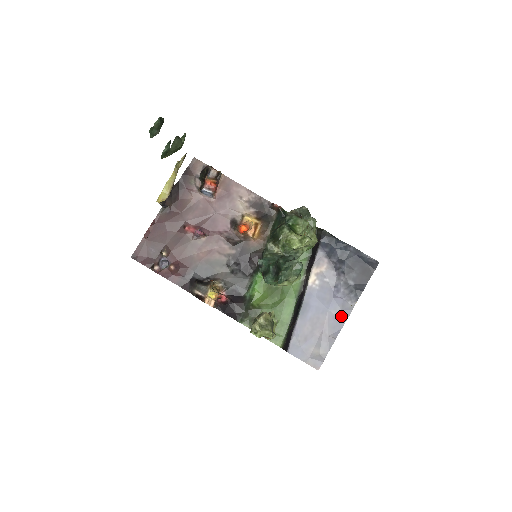
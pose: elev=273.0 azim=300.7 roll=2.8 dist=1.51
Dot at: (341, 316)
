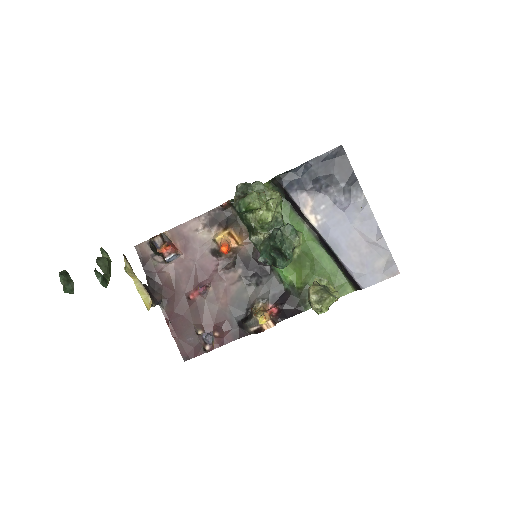
Dot at: (366, 217)
